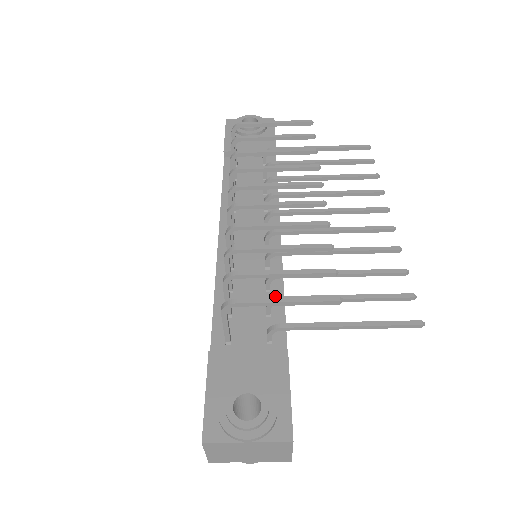
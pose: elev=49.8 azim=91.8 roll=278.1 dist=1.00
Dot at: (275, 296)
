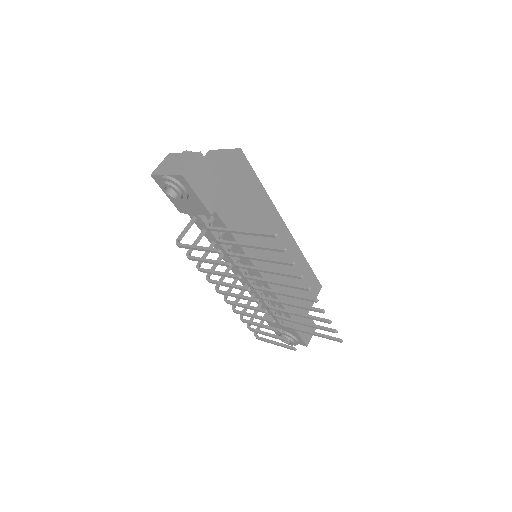
Dot at: occluded
